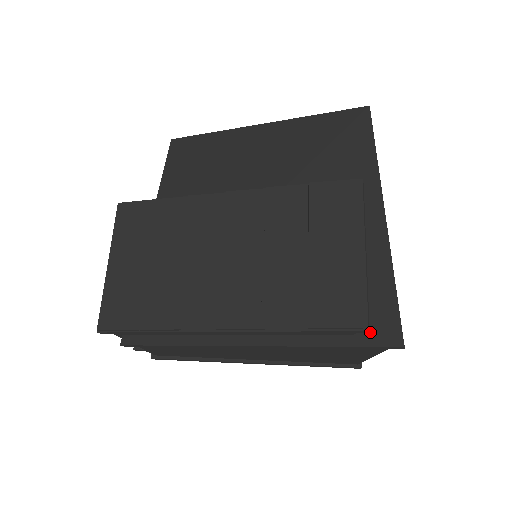
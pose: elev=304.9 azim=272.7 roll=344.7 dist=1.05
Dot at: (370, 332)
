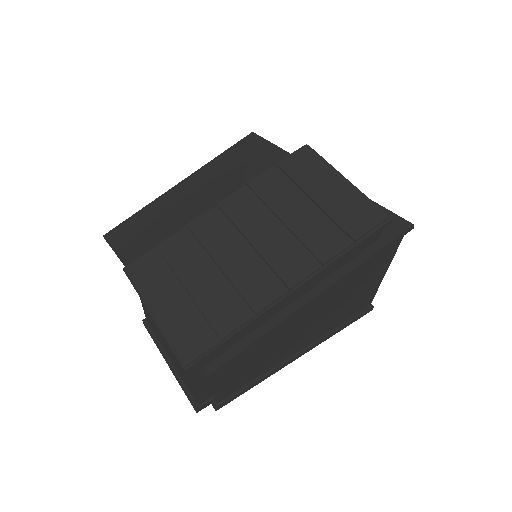
Dot at: (386, 232)
